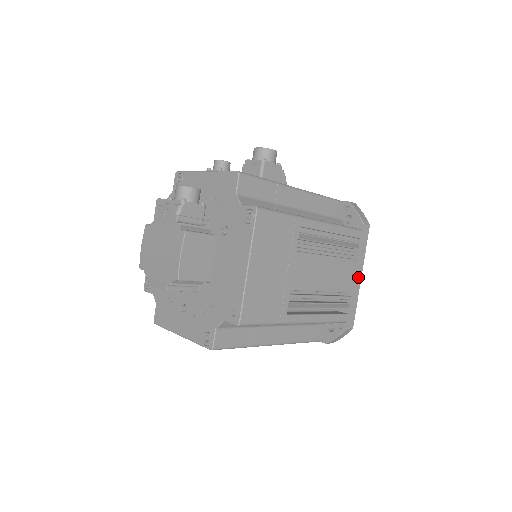
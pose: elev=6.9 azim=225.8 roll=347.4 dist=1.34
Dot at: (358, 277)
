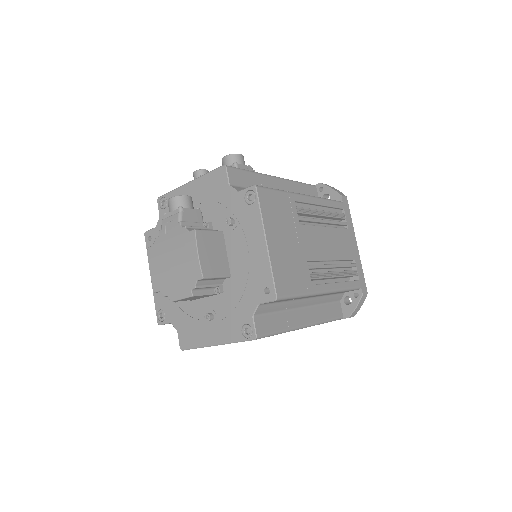
Dot at: (354, 245)
